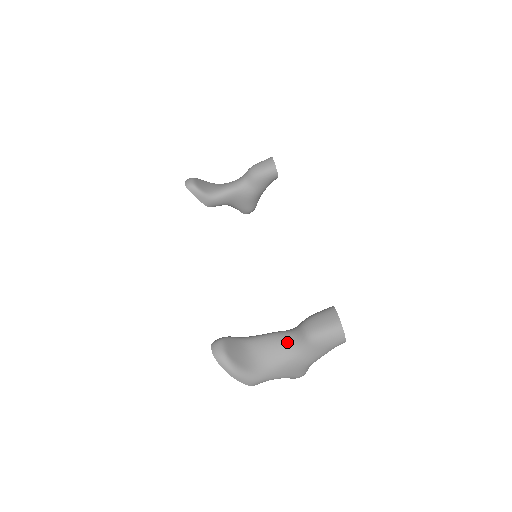
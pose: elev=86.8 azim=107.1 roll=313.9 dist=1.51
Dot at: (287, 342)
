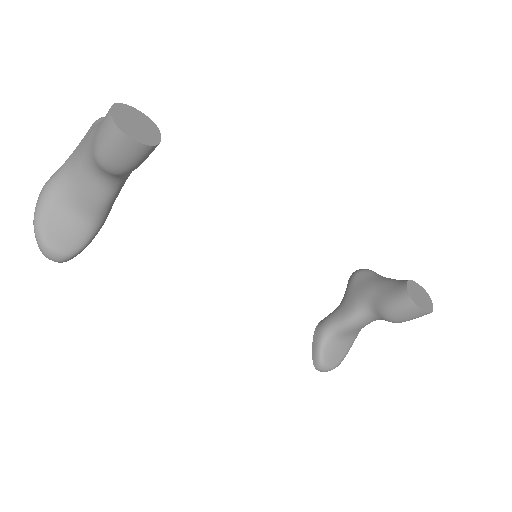
Dot at: (371, 321)
